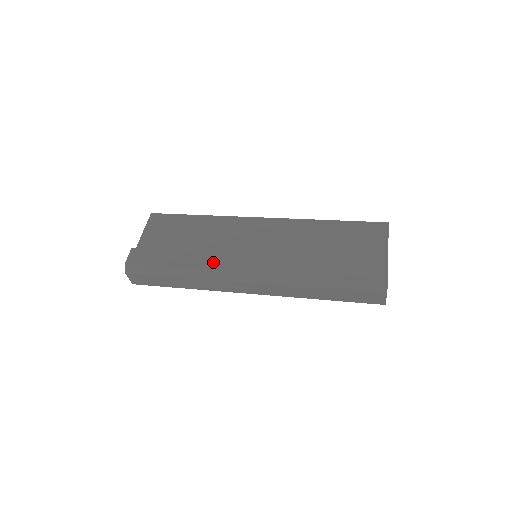
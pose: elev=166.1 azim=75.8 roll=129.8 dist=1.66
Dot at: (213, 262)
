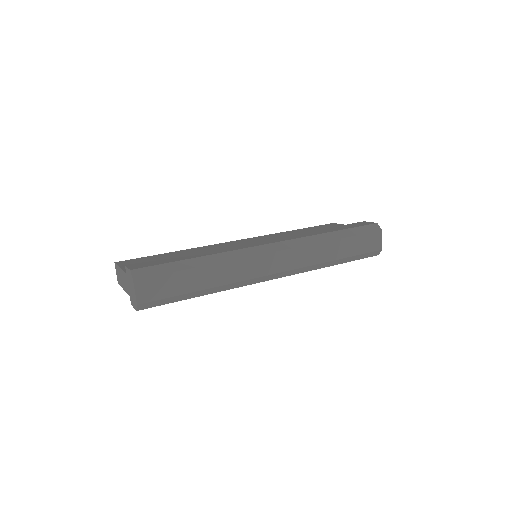
Dot at: (231, 248)
